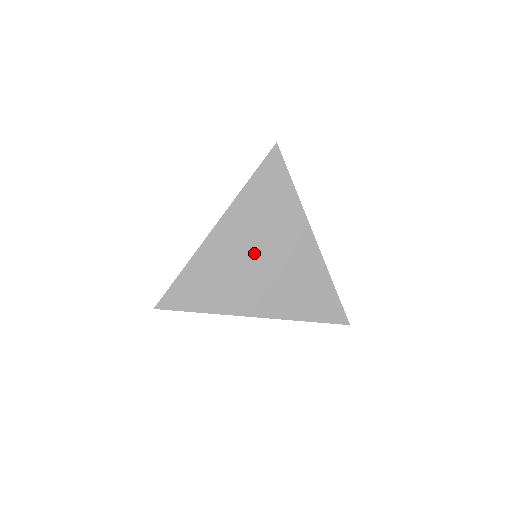
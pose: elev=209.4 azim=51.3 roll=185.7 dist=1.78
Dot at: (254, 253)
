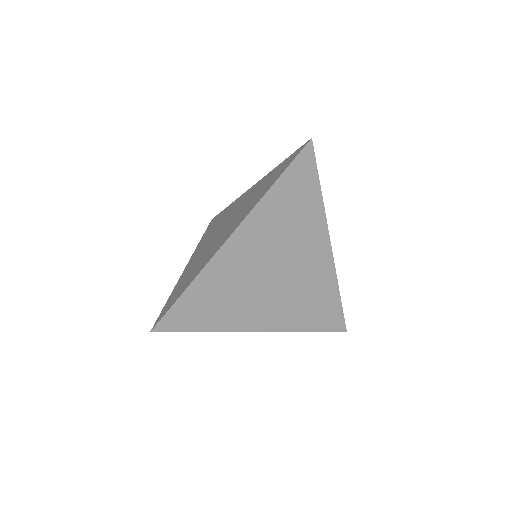
Dot at: (269, 265)
